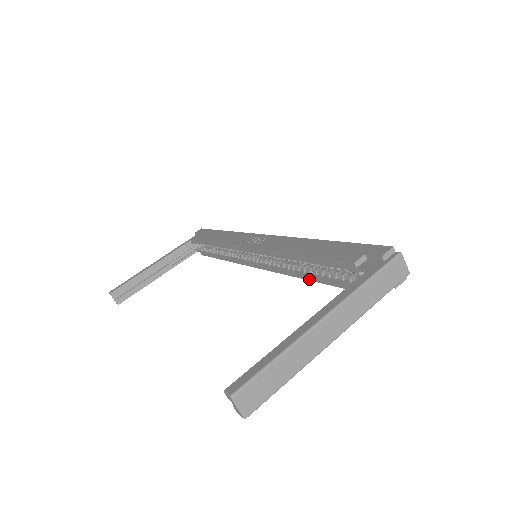
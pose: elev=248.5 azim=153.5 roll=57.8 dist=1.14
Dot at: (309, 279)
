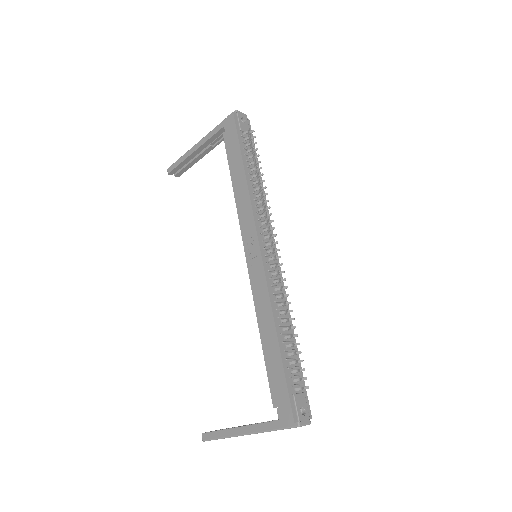
Dot at: occluded
